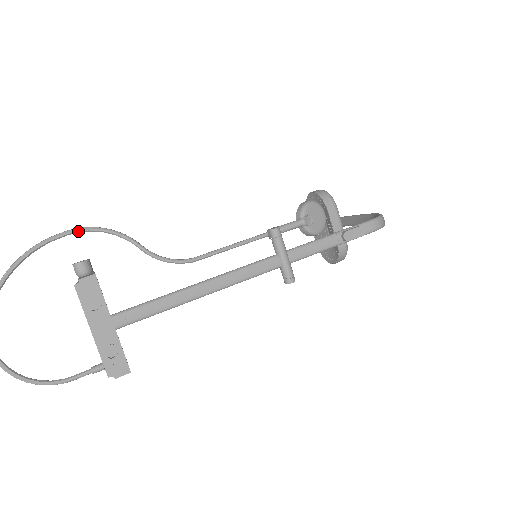
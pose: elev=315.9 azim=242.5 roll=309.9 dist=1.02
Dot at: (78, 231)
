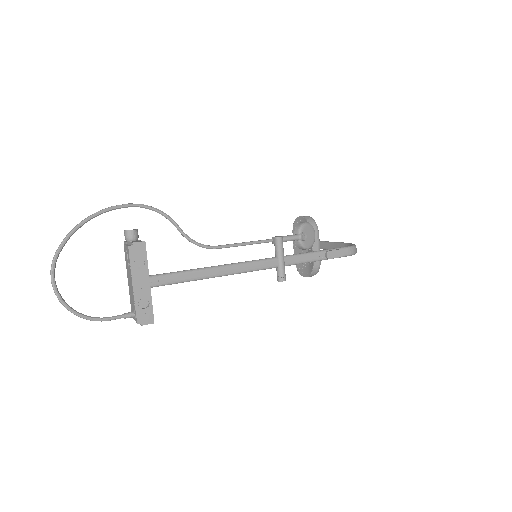
Dot at: (136, 206)
